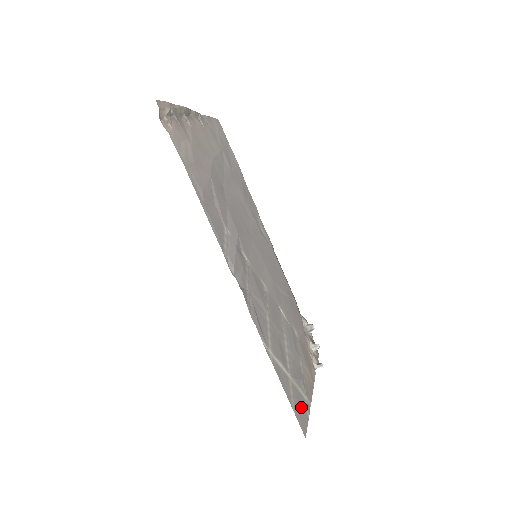
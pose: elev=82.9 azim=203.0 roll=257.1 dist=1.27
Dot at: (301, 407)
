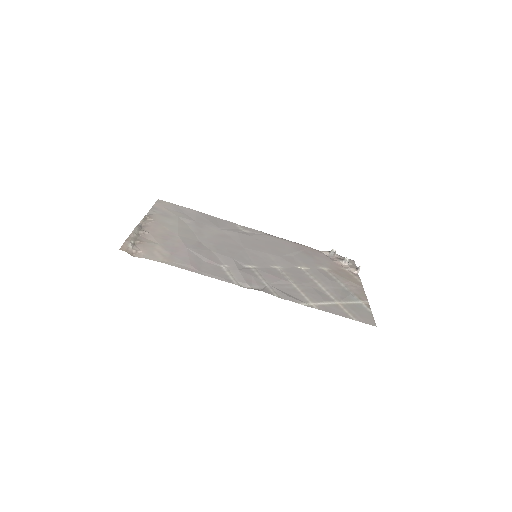
Dot at: (360, 312)
